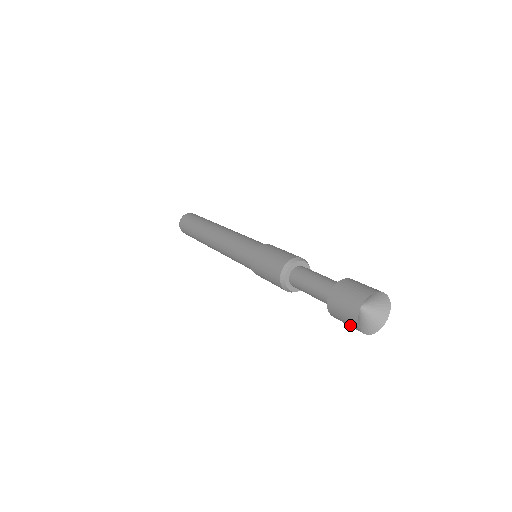
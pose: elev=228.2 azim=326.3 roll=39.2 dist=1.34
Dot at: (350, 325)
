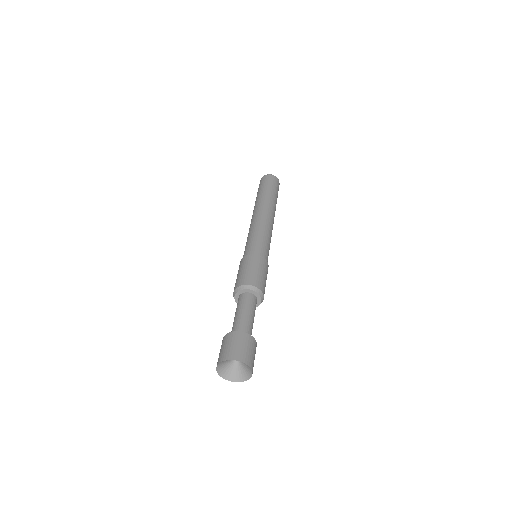
Dot at: occluded
